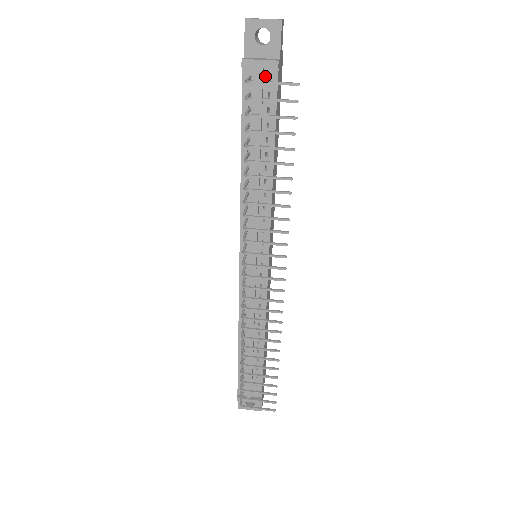
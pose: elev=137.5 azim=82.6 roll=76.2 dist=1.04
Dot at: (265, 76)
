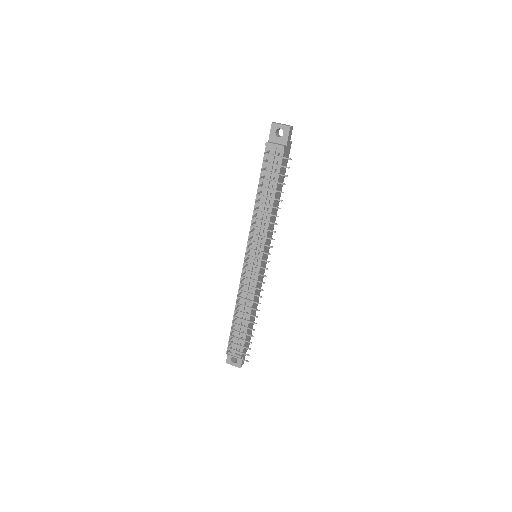
Dot at: (277, 153)
